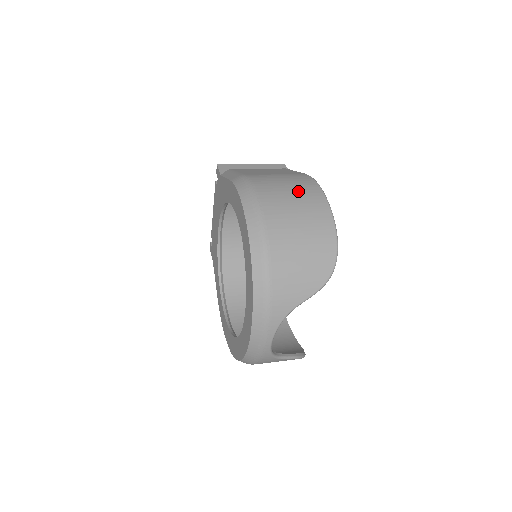
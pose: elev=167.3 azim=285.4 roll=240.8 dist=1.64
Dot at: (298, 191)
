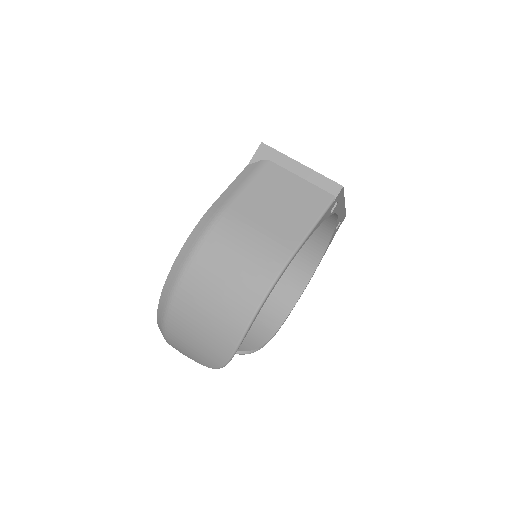
Dot at: (236, 282)
